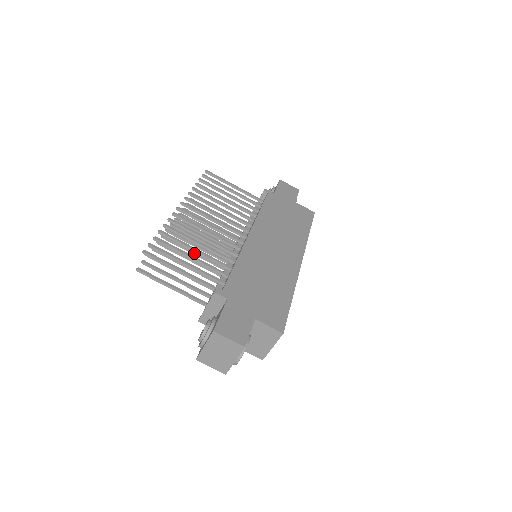
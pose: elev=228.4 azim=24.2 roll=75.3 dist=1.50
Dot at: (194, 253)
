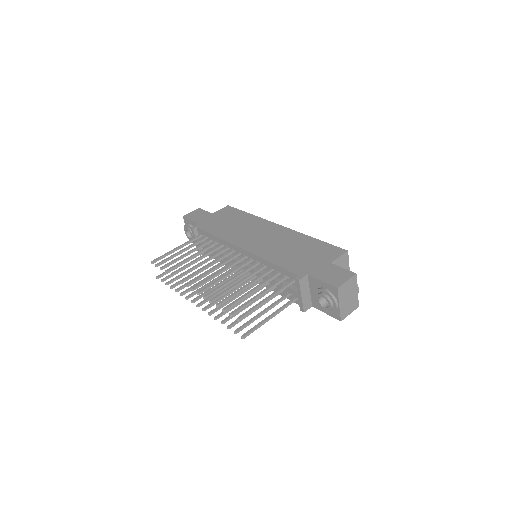
Dot at: (236, 297)
